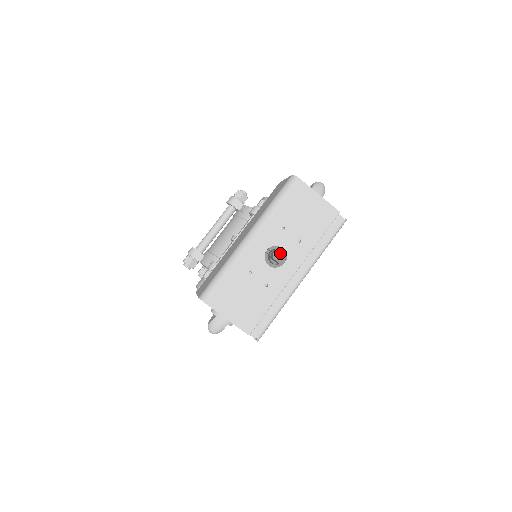
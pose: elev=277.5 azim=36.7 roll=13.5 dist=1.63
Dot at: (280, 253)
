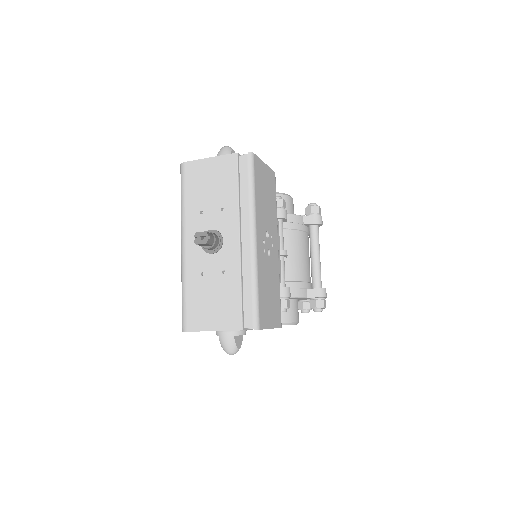
Dot at: (198, 235)
